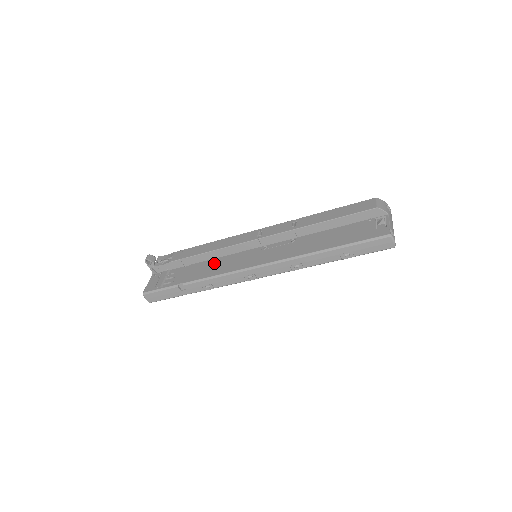
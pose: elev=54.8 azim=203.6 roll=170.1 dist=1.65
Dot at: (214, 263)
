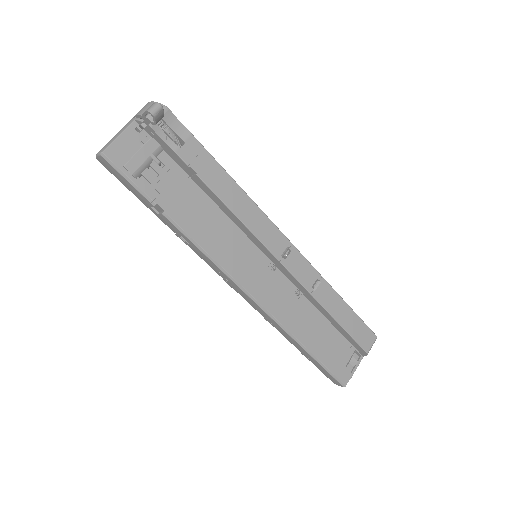
Dot at: (217, 221)
